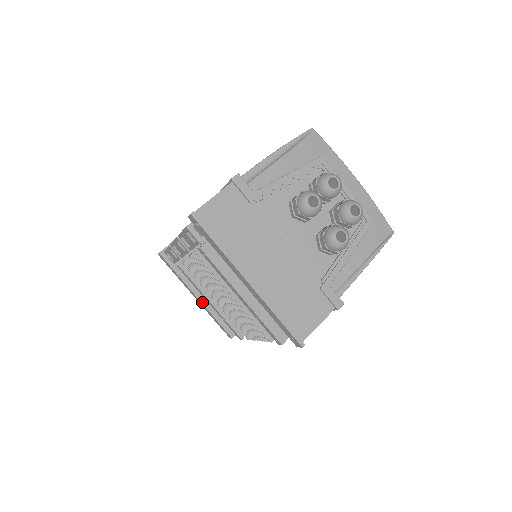
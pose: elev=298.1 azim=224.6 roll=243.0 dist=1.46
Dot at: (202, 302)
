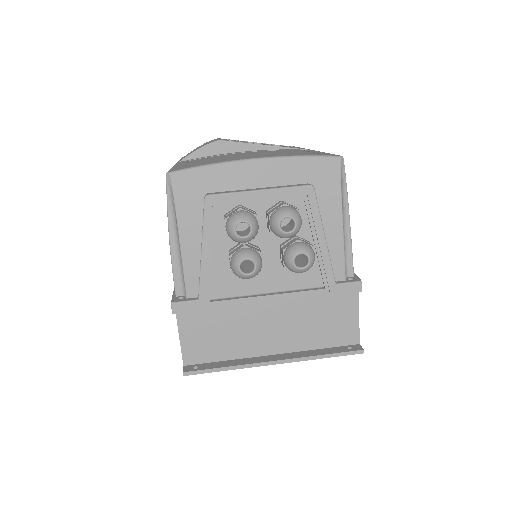
Dot at: occluded
